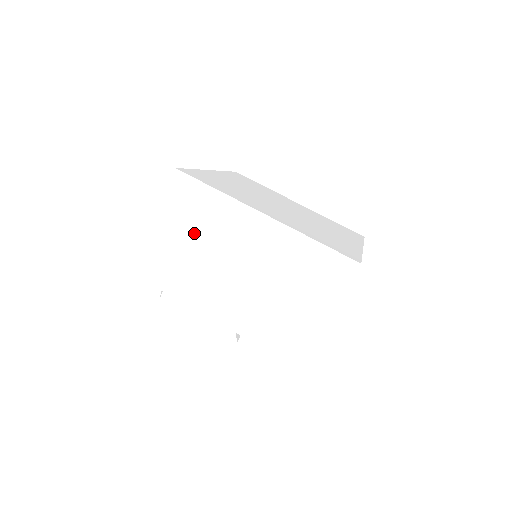
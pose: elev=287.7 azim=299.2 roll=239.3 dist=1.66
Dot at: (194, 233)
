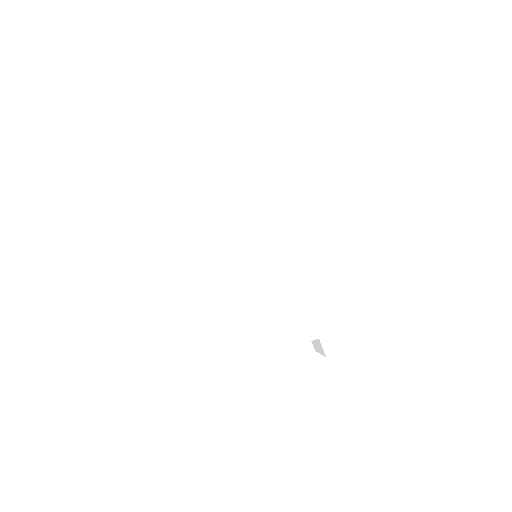
Dot at: (149, 279)
